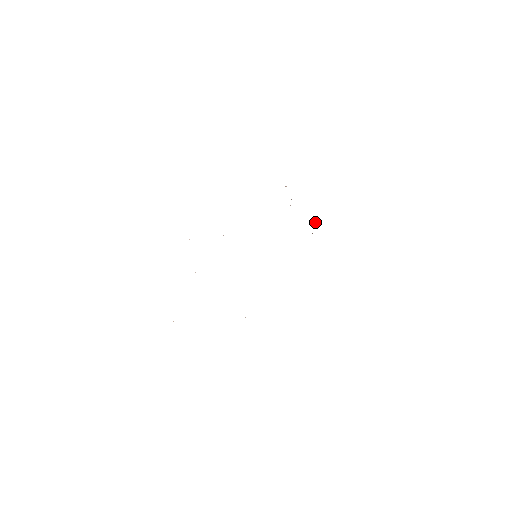
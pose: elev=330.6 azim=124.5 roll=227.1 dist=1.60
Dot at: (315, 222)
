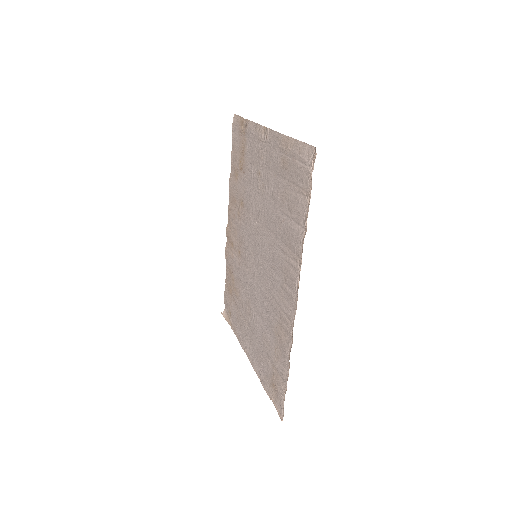
Dot at: (224, 315)
